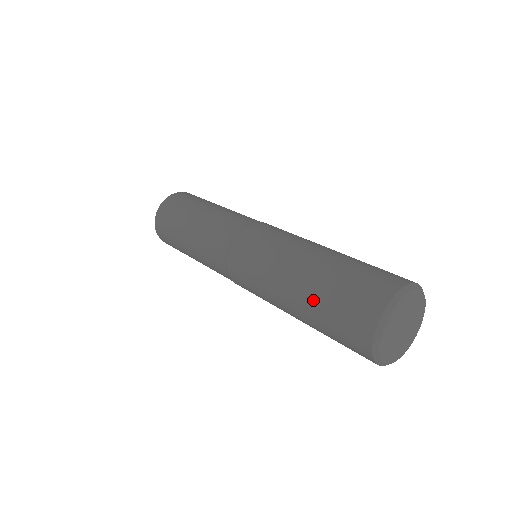
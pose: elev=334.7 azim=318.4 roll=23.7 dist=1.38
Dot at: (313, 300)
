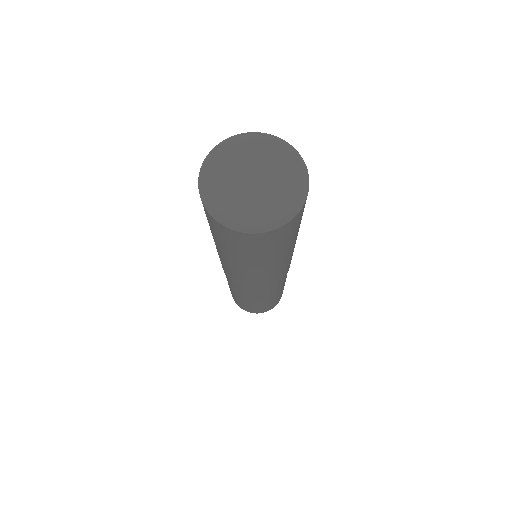
Dot at: occluded
